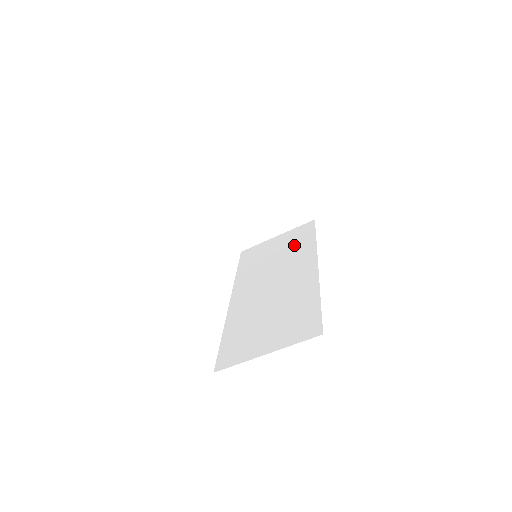
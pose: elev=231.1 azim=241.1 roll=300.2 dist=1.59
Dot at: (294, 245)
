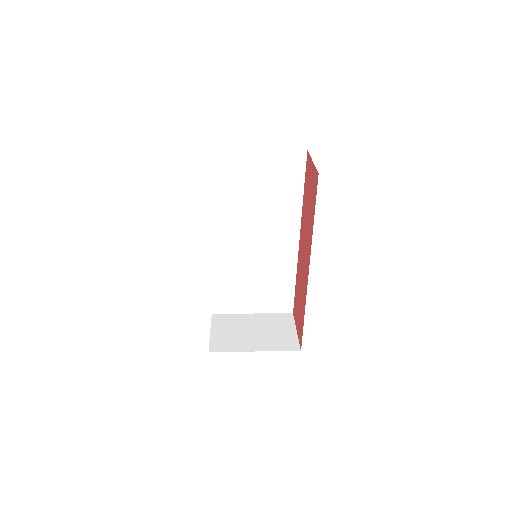
Dot at: (279, 190)
